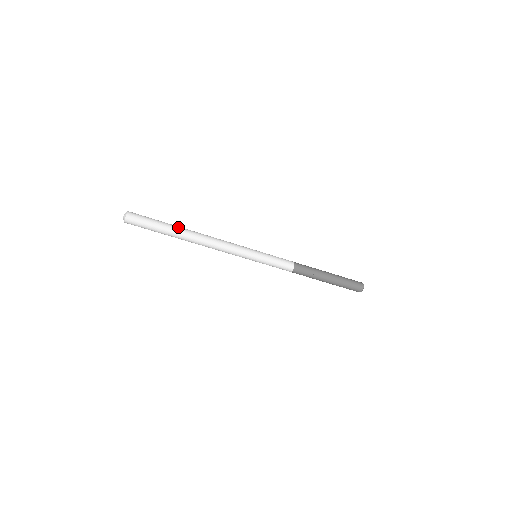
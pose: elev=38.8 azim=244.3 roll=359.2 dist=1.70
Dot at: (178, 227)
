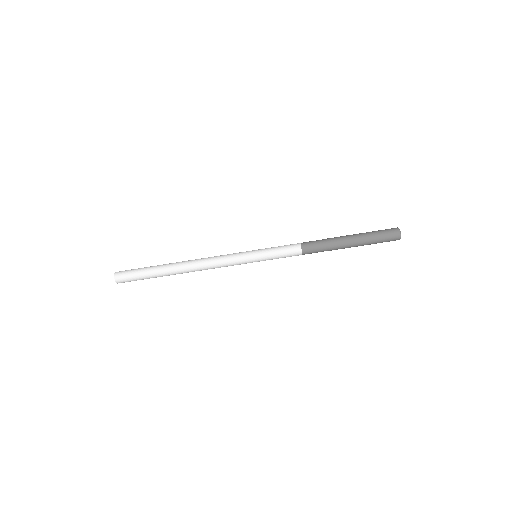
Dot at: (164, 267)
